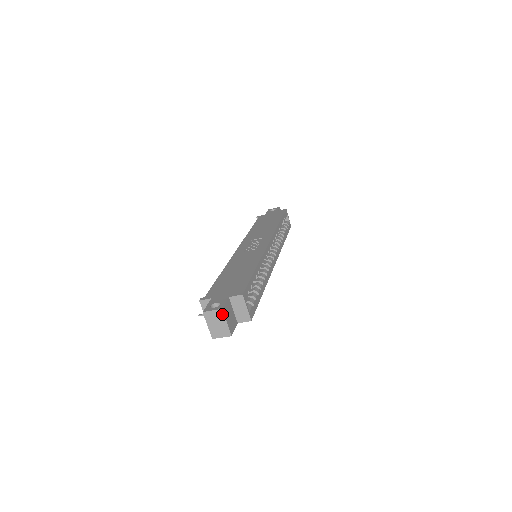
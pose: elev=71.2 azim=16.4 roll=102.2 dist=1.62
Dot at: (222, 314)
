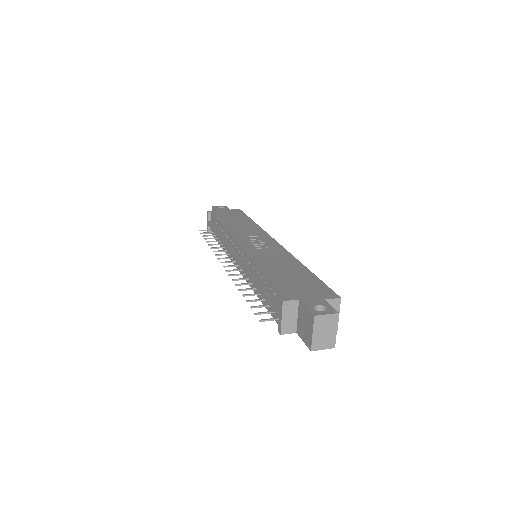
Dot at: (336, 320)
